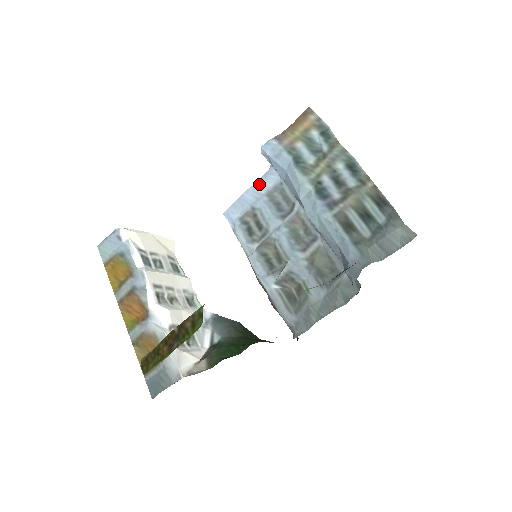
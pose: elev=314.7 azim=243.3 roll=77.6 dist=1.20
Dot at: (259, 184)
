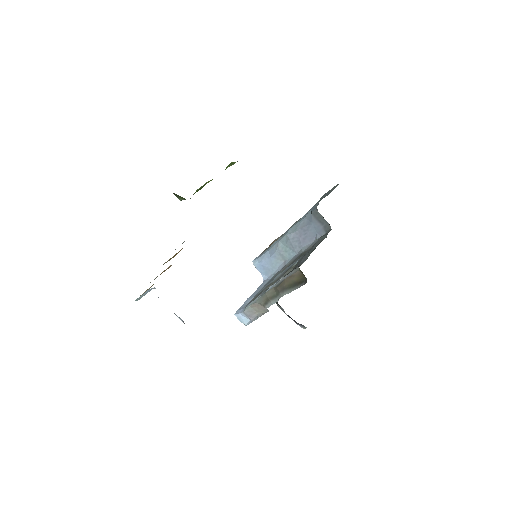
Dot at: (258, 289)
